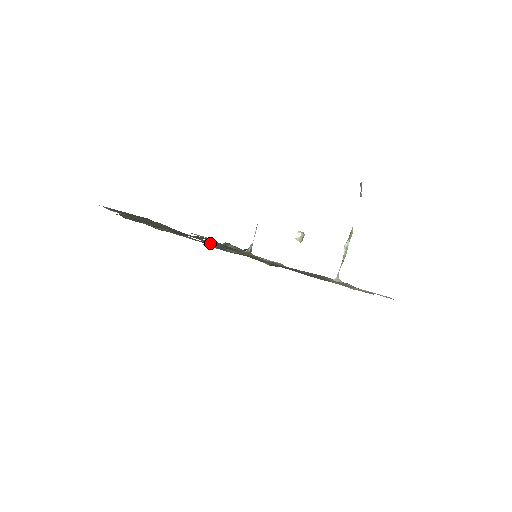
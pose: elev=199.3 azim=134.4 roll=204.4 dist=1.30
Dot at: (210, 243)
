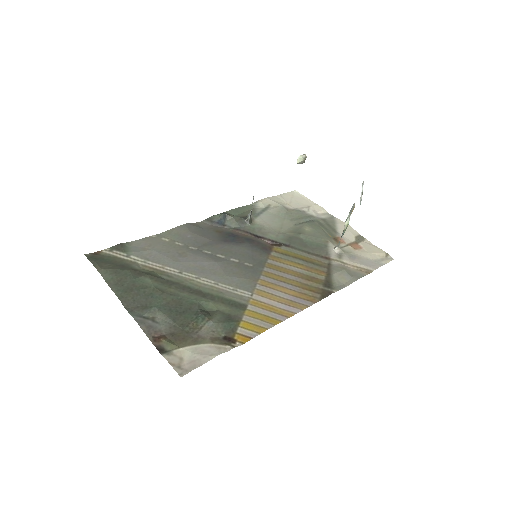
Dot at: (211, 306)
